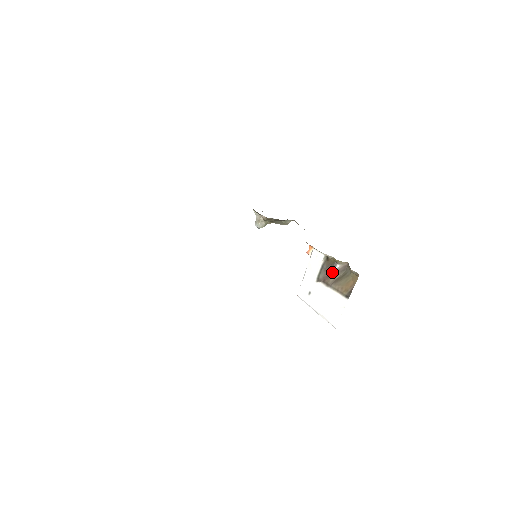
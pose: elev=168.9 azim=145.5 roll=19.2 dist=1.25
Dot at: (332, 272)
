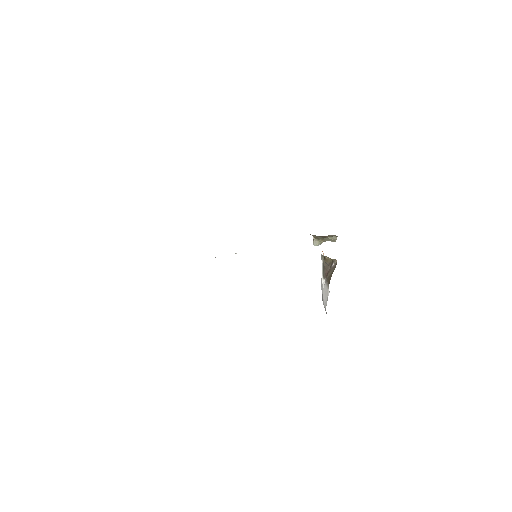
Dot at: (330, 269)
